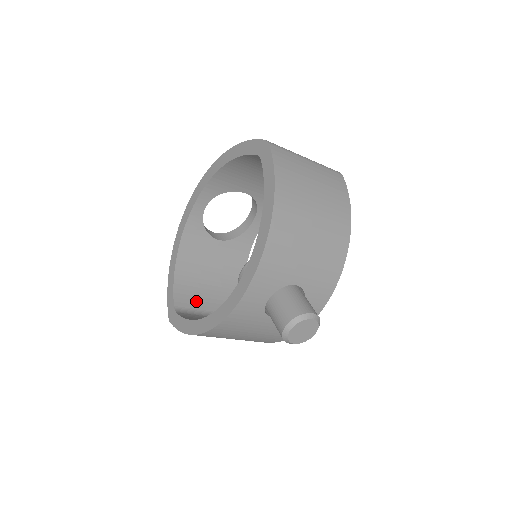
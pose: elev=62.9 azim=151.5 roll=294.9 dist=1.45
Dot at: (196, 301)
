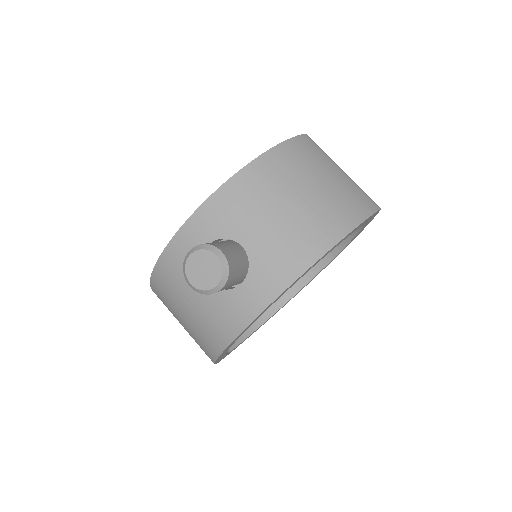
Dot at: occluded
